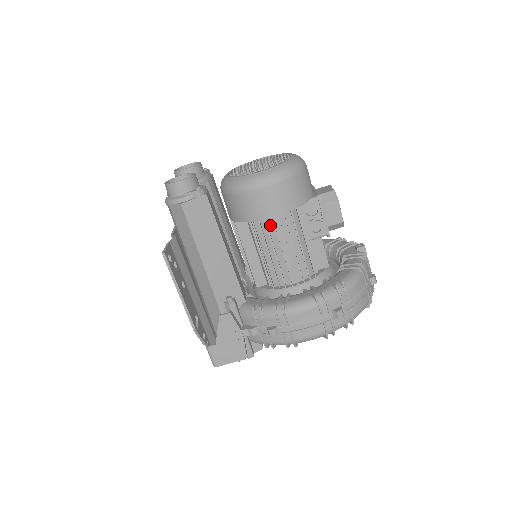
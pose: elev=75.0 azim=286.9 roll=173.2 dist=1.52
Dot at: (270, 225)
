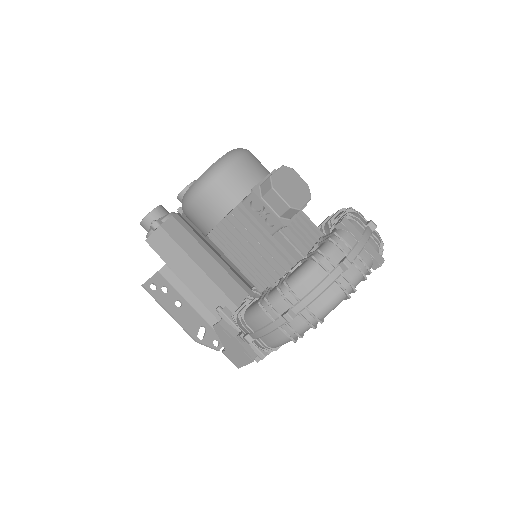
Dot at: (222, 234)
